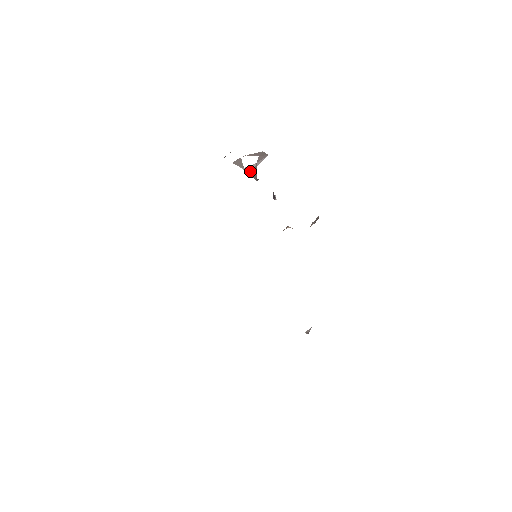
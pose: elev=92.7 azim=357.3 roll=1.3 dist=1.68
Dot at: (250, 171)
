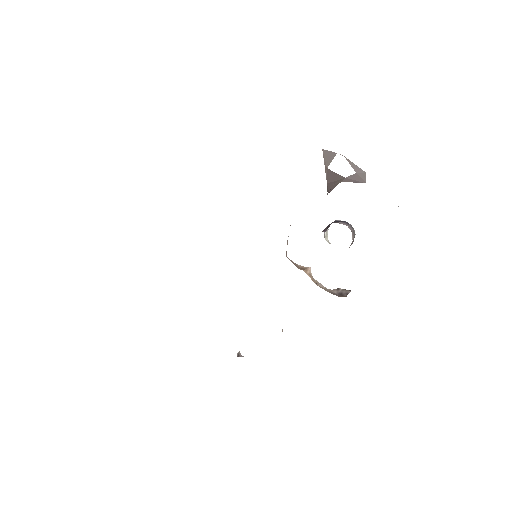
Dot at: (330, 178)
